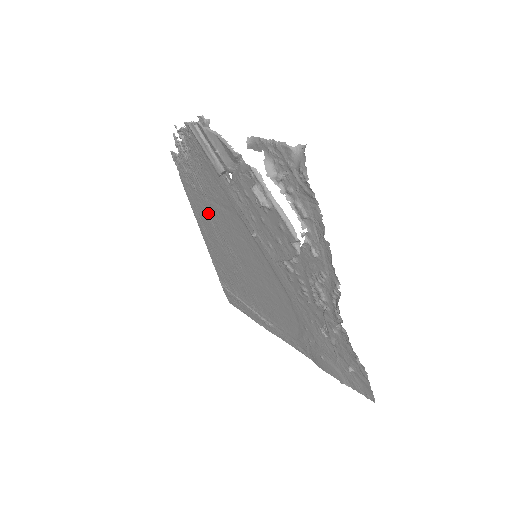
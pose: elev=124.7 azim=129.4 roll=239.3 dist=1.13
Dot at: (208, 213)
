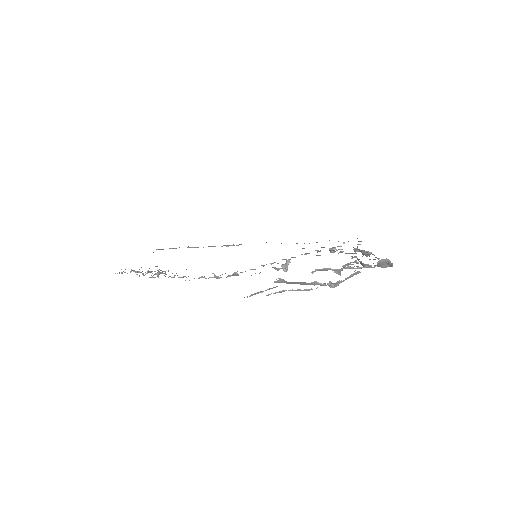
Dot at: occluded
